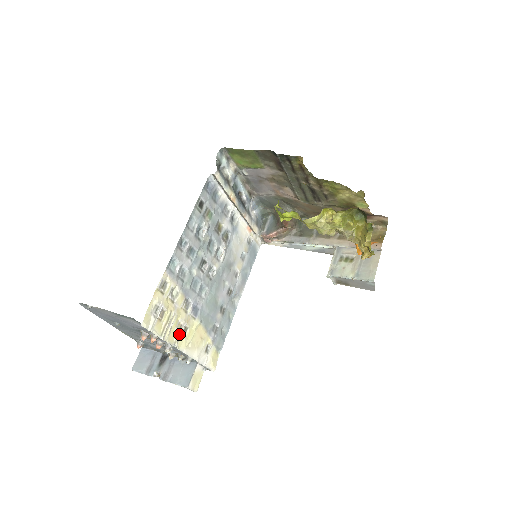
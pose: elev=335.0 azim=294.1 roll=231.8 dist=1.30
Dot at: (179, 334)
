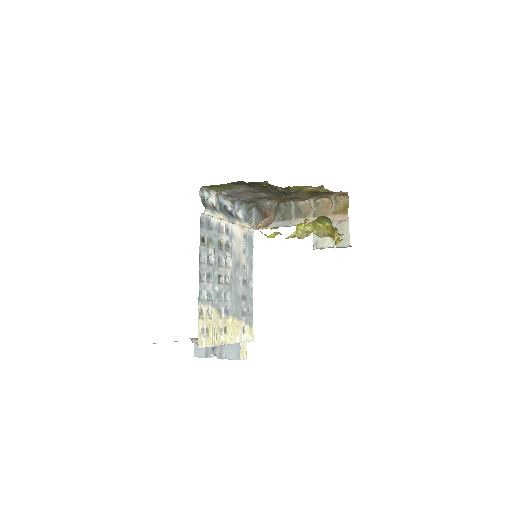
Dot at: (223, 335)
